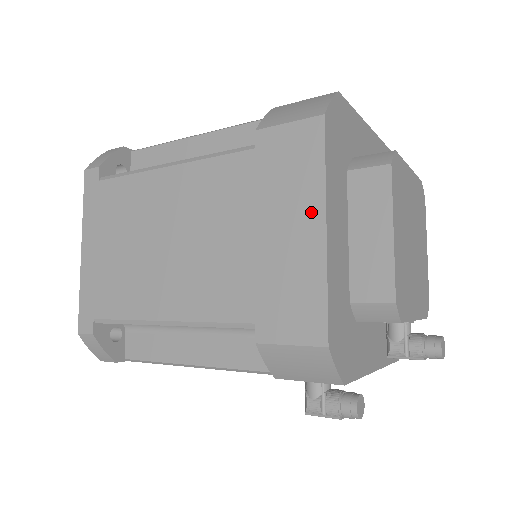
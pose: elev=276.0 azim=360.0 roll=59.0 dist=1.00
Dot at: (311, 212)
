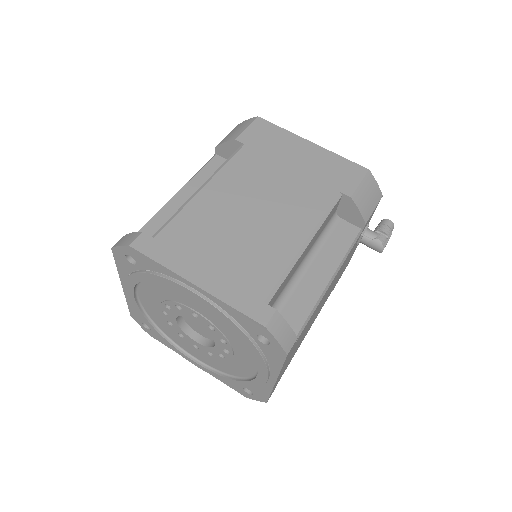
Dot at: (300, 143)
